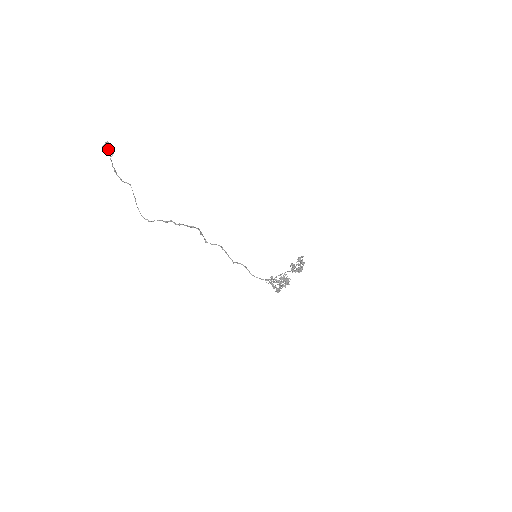
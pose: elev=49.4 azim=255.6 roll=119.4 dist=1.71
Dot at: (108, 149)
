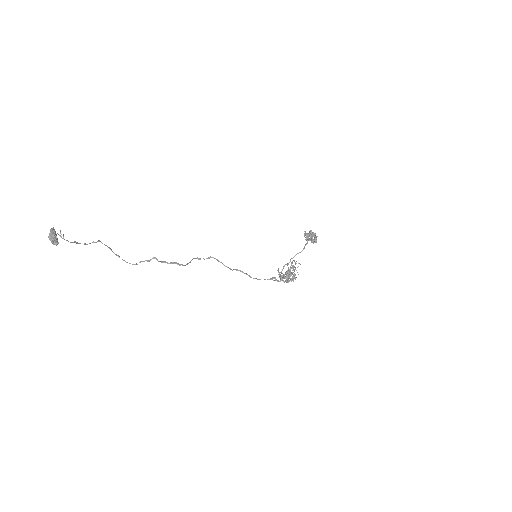
Dot at: (54, 241)
